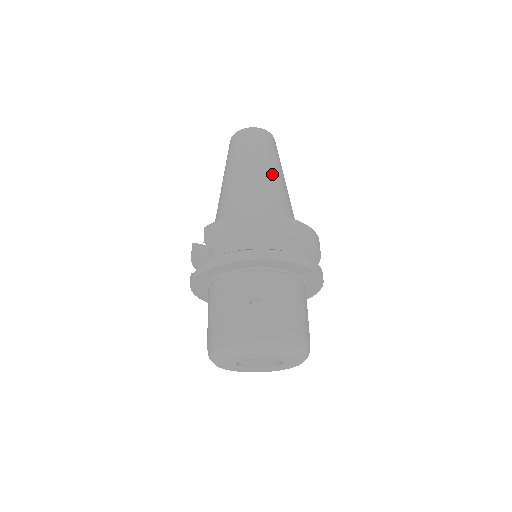
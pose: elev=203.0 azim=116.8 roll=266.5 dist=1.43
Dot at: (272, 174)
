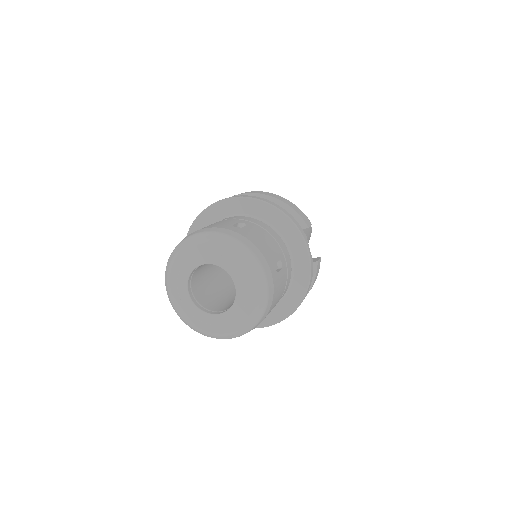
Dot at: occluded
